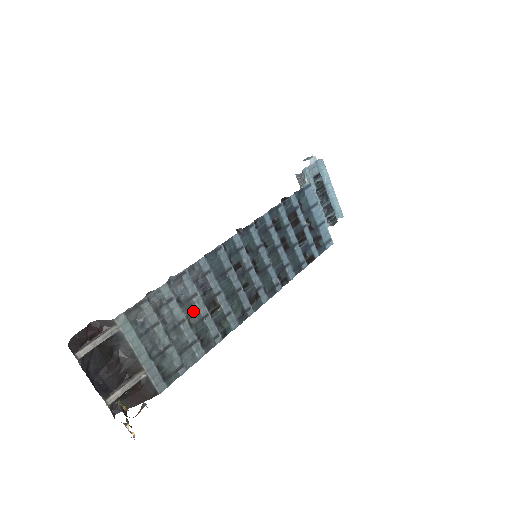
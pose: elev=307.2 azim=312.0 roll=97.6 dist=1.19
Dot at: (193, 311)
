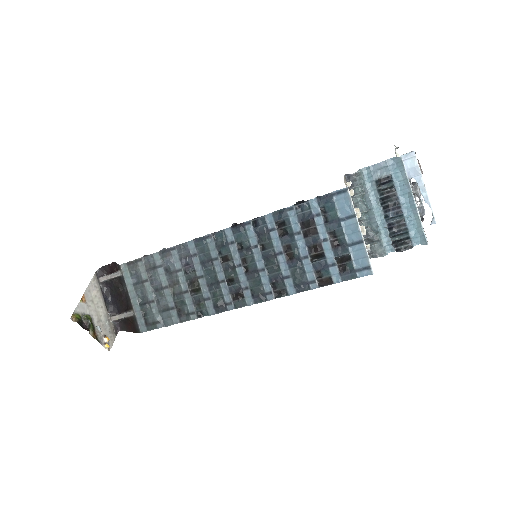
Dot at: (176, 283)
